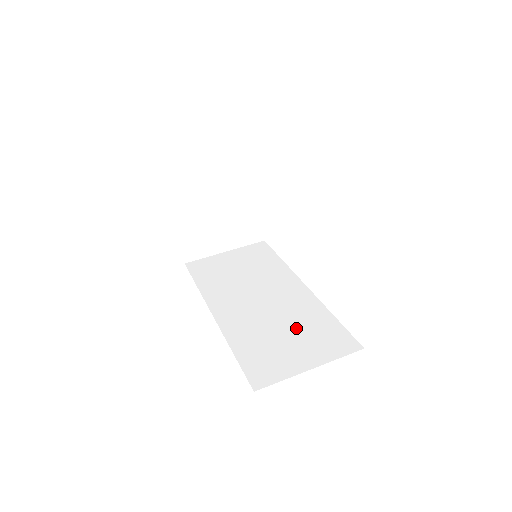
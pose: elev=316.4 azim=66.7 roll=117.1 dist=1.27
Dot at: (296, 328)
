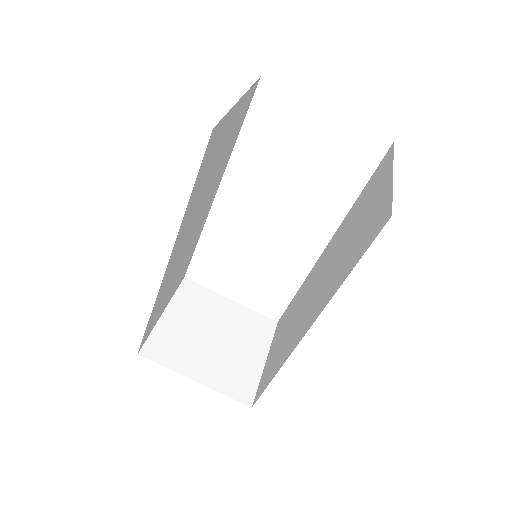
Dot at: (354, 223)
